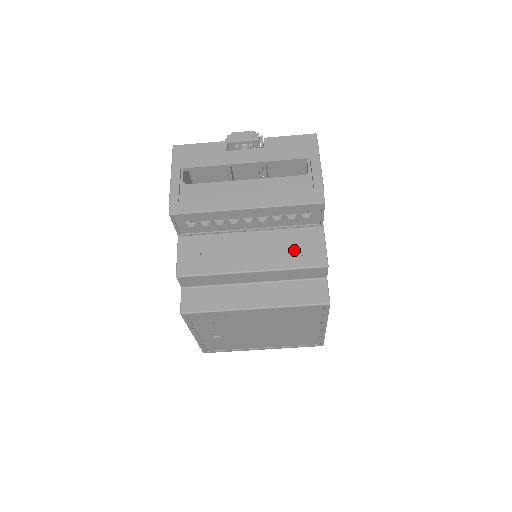
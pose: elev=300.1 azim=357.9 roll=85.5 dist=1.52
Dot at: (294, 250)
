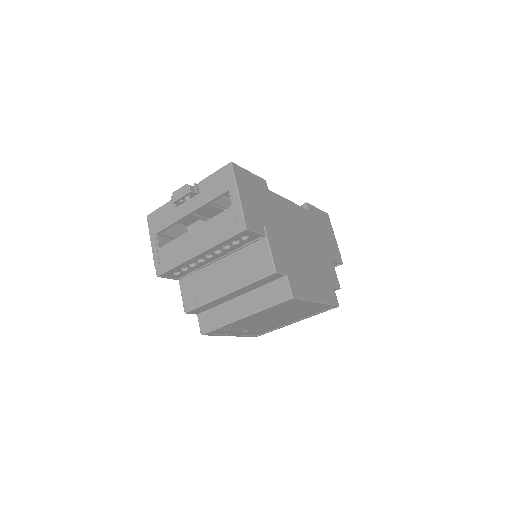
Dot at: (250, 266)
